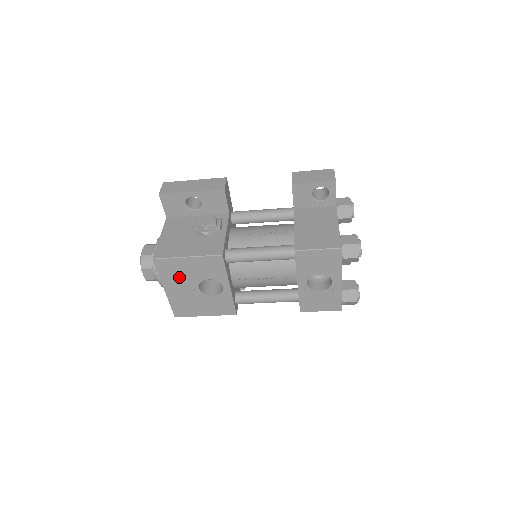
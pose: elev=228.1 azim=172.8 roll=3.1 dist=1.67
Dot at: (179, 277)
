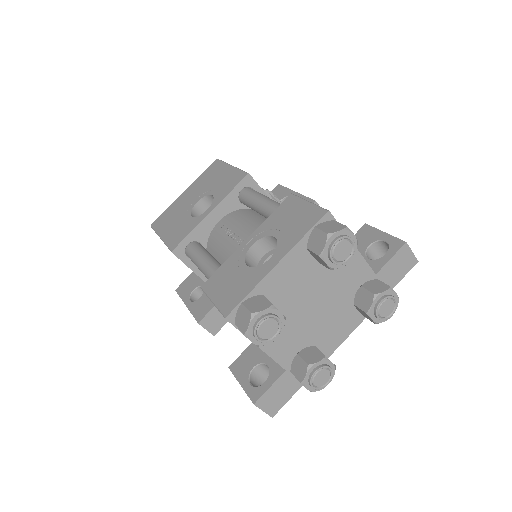
Dot at: (205, 183)
